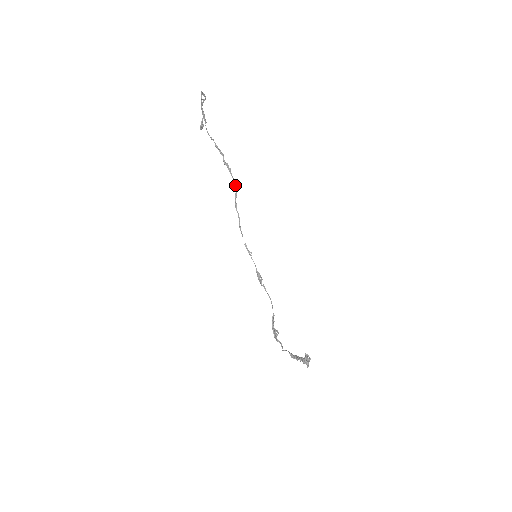
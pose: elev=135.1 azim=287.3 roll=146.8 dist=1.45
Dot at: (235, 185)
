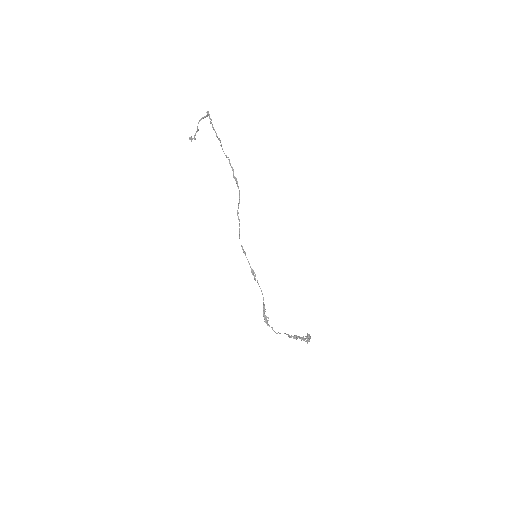
Dot at: (239, 196)
